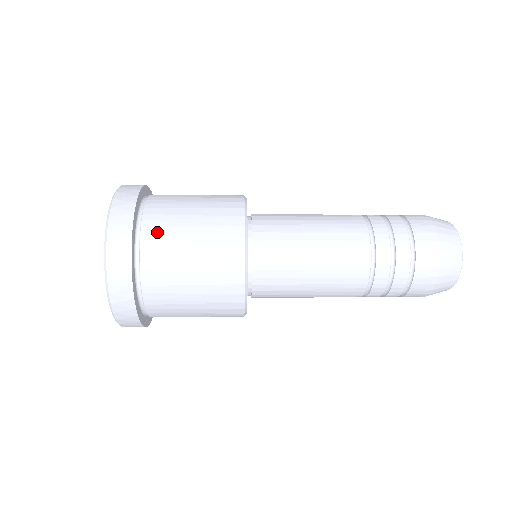
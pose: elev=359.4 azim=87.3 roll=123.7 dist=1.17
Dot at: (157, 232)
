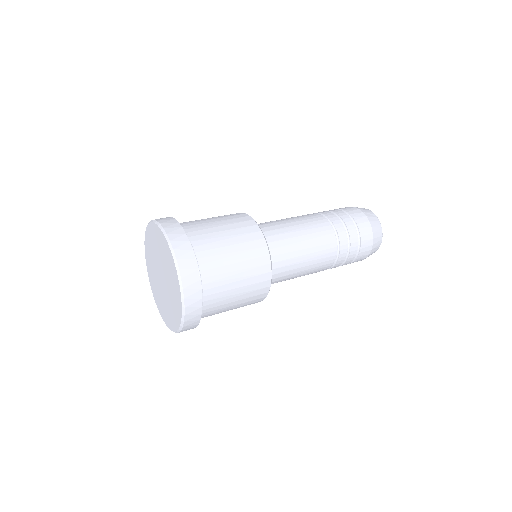
Dot at: (199, 233)
